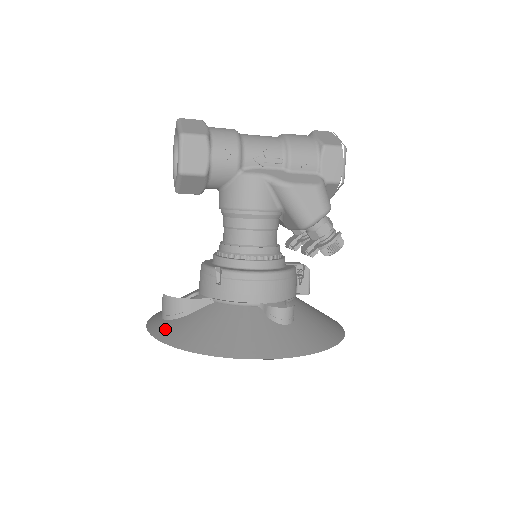
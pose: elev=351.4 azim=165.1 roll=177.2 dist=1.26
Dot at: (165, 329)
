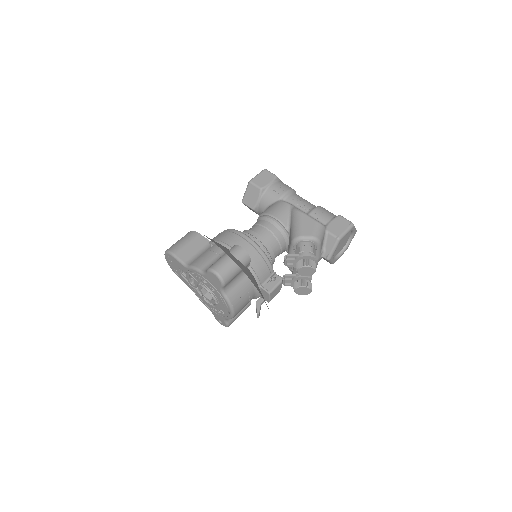
Dot at: occluded
